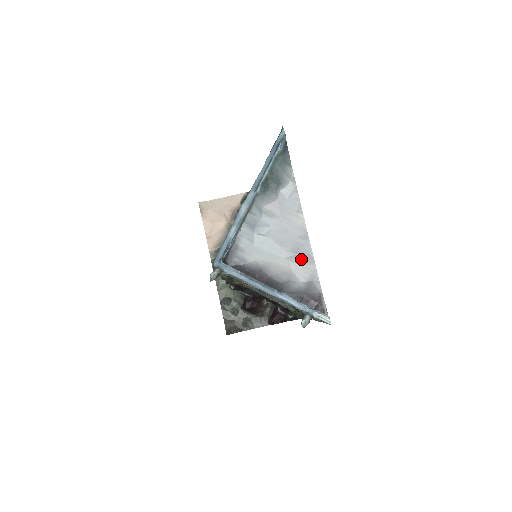
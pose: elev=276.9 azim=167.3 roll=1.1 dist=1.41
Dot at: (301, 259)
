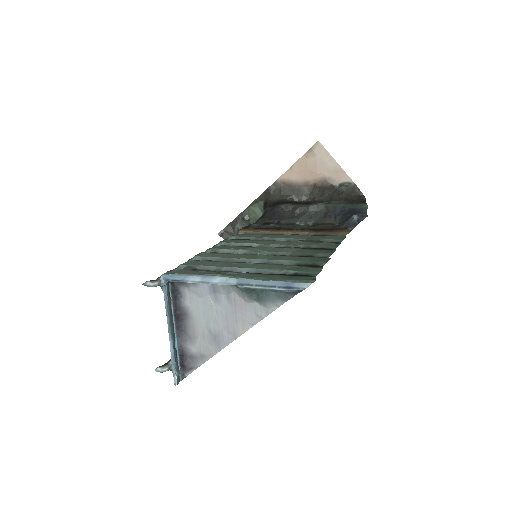
Dot at: (212, 342)
